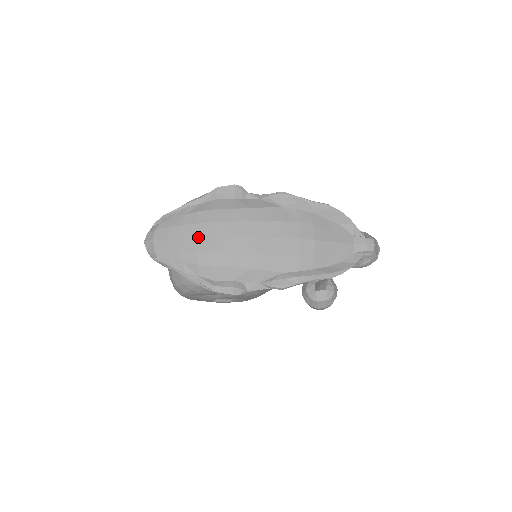
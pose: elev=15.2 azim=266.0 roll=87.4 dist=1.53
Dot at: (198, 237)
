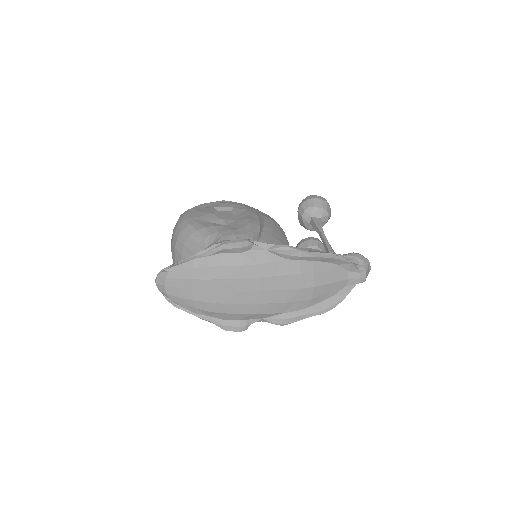
Dot at: (208, 291)
